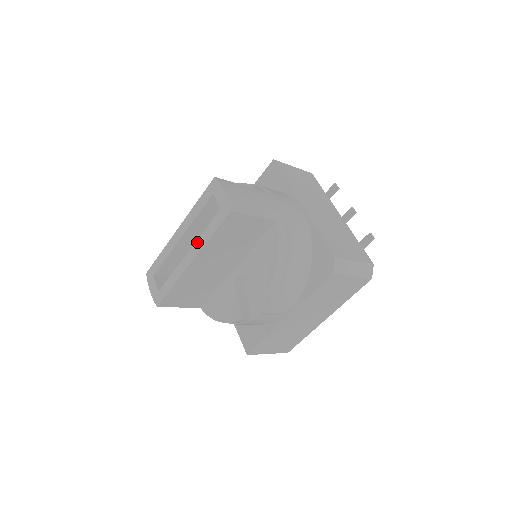
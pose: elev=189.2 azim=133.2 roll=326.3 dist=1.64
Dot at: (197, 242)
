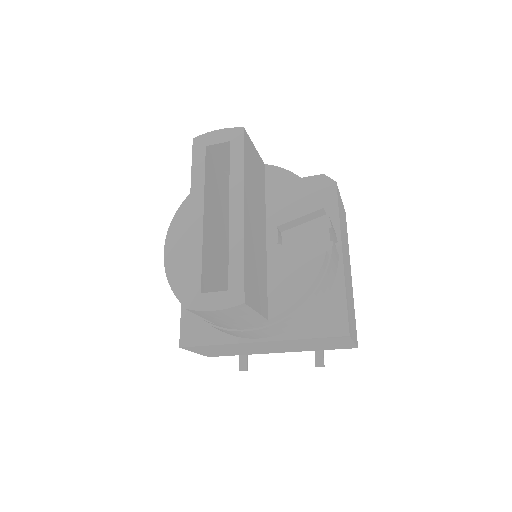
Dot at: (231, 188)
